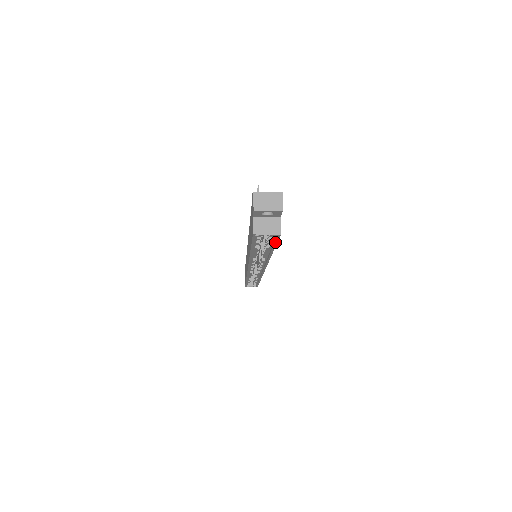
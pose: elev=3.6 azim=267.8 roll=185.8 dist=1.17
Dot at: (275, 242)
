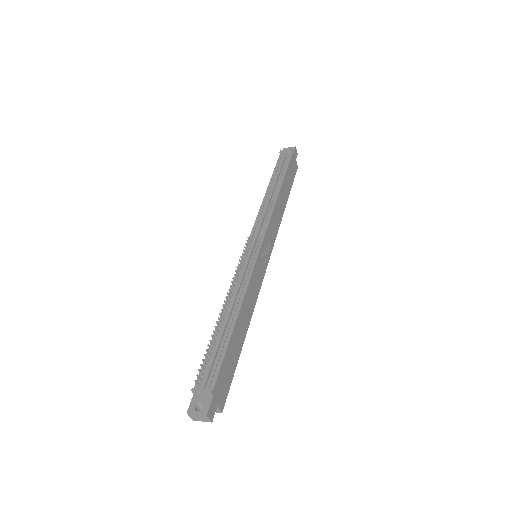
Dot at: (229, 385)
